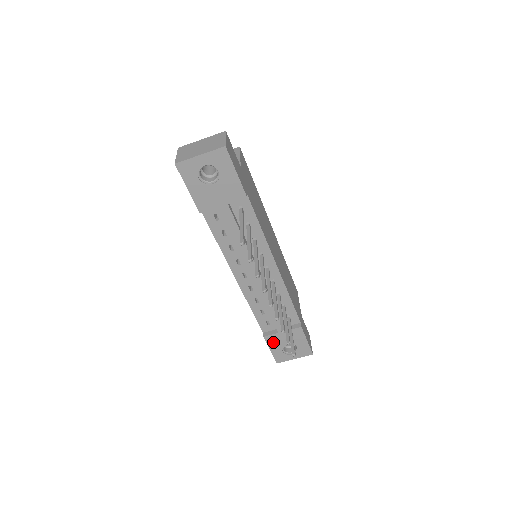
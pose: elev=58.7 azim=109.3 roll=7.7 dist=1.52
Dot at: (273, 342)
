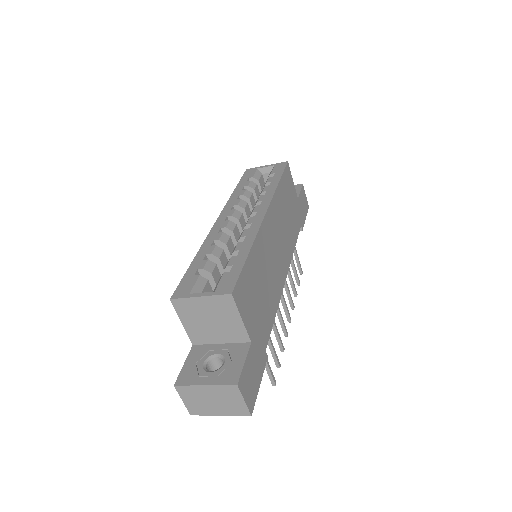
Dot at: occluded
